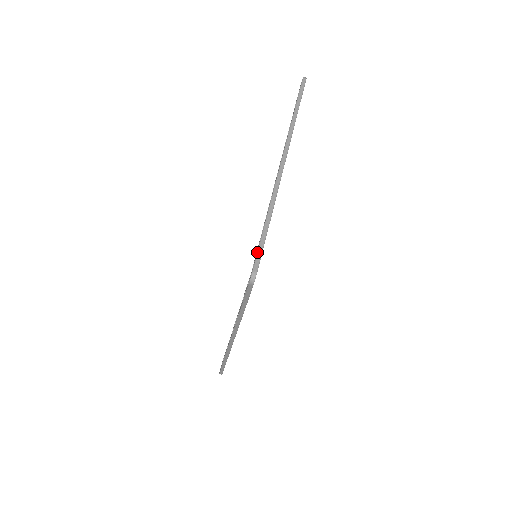
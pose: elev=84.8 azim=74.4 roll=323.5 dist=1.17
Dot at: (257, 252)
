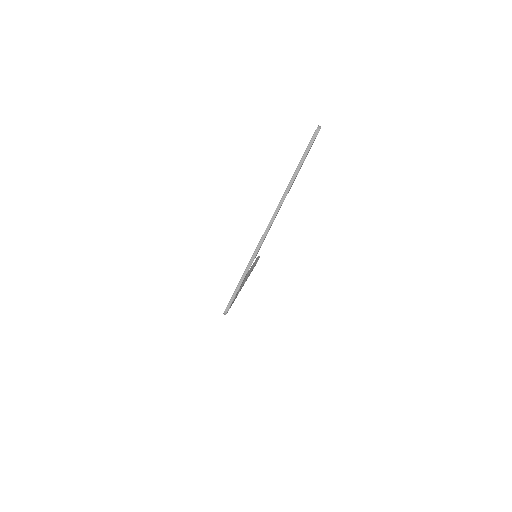
Dot at: (230, 299)
